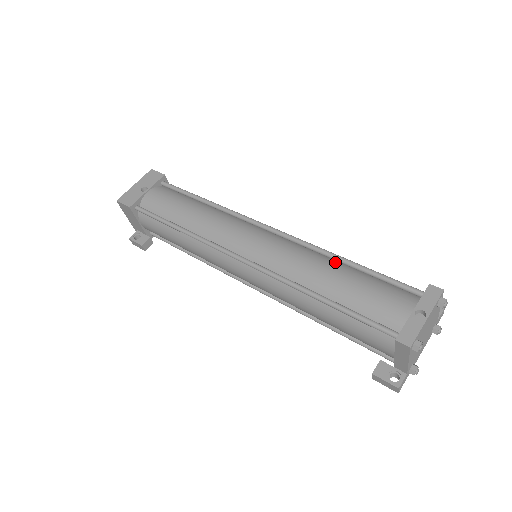
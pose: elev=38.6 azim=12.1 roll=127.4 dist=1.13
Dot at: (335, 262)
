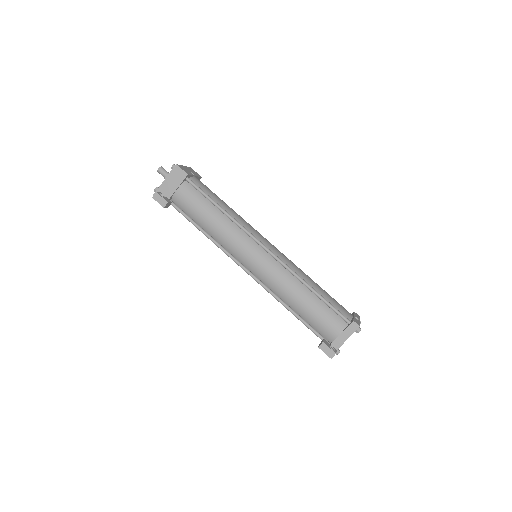
Dot at: occluded
